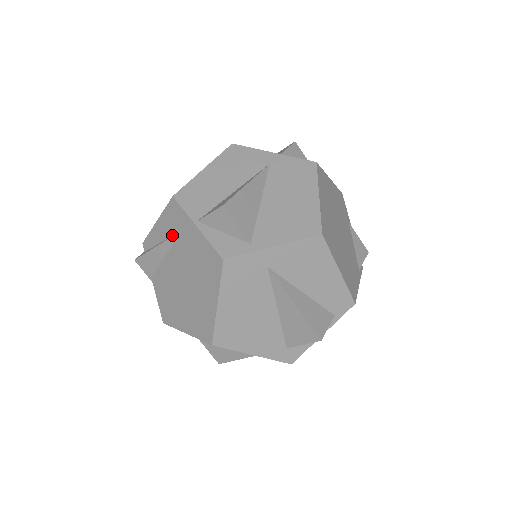
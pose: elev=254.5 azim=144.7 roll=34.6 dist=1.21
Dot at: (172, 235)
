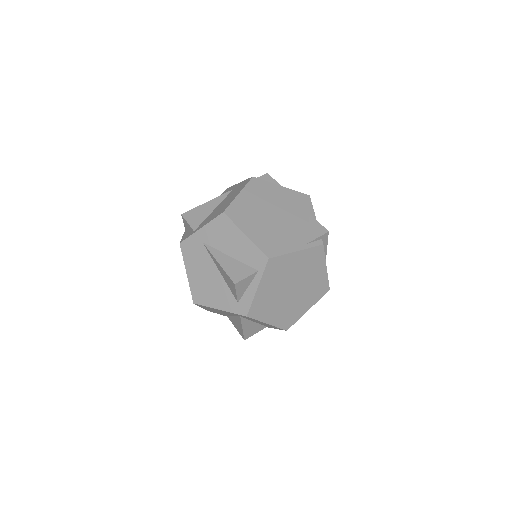
Dot at: occluded
